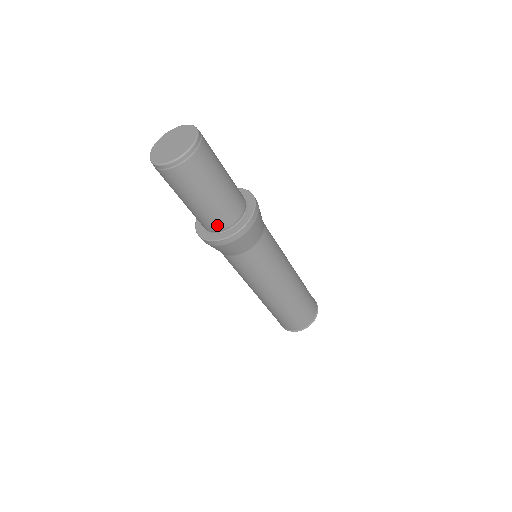
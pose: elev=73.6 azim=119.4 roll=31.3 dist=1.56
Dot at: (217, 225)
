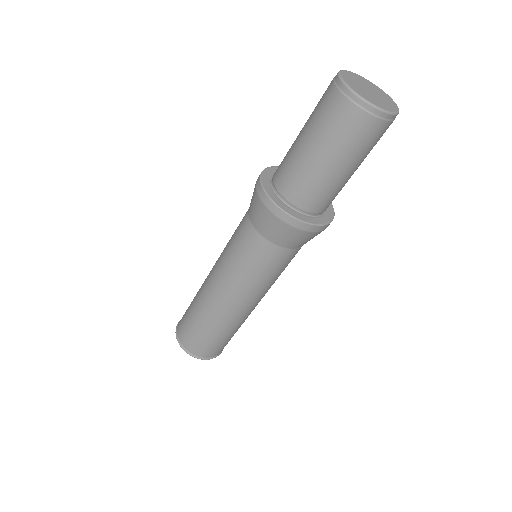
Dot at: (294, 193)
